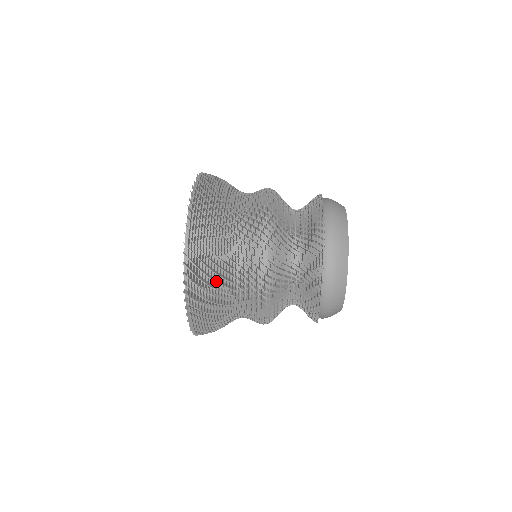
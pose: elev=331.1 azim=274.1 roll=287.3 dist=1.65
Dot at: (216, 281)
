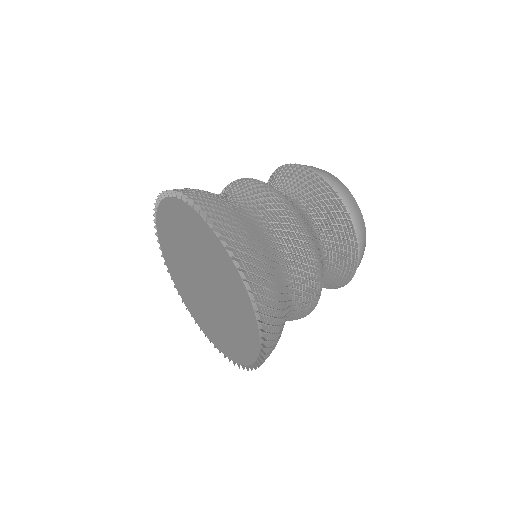
Dot at: (279, 293)
